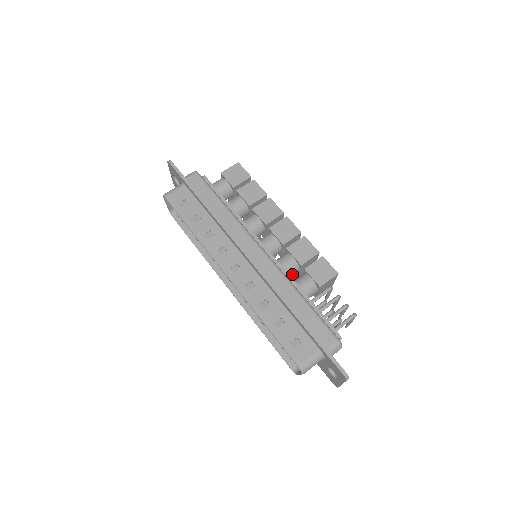
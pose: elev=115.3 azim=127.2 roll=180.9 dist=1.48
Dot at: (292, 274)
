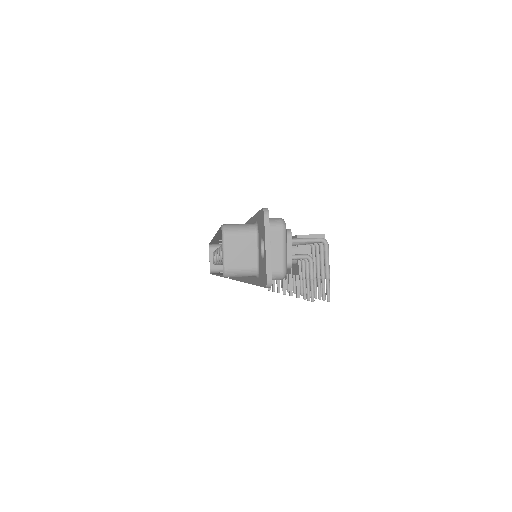
Dot at: occluded
